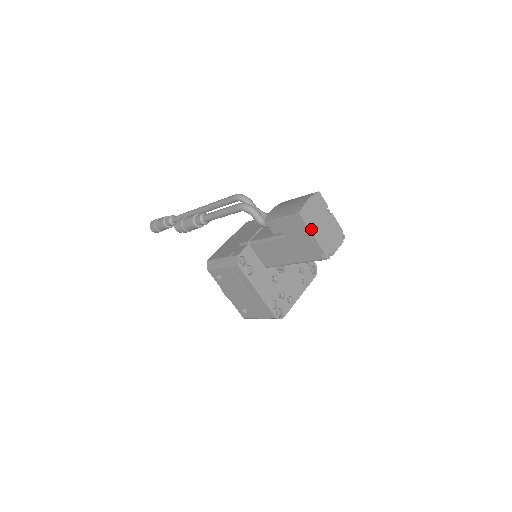
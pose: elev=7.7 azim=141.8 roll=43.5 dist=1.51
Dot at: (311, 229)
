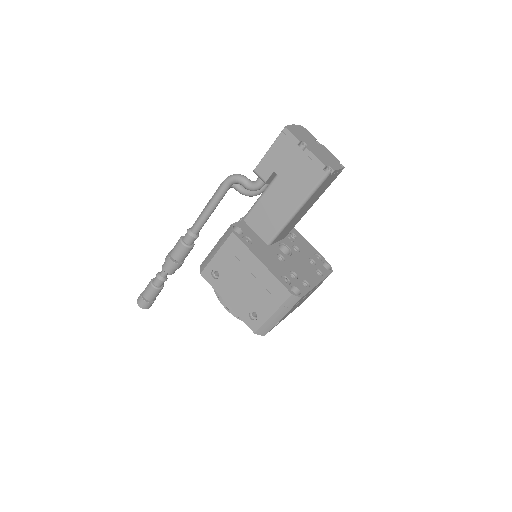
Dot at: (302, 145)
